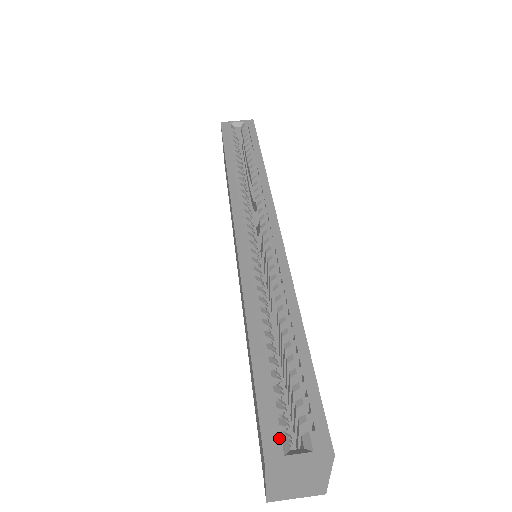
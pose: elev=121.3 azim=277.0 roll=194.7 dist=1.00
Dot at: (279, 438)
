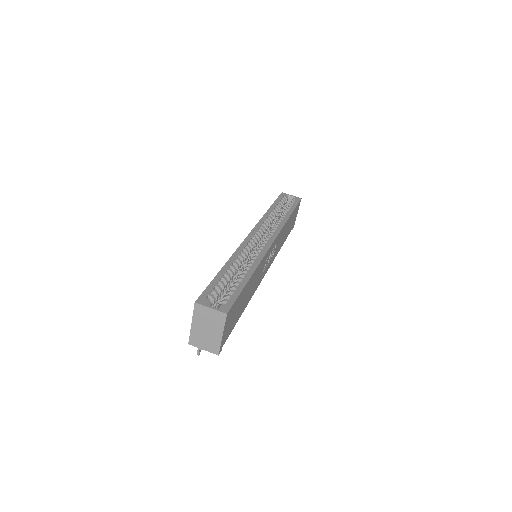
Dot at: (208, 299)
